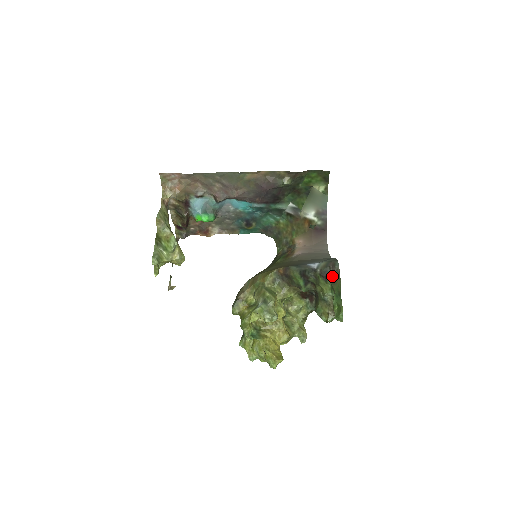
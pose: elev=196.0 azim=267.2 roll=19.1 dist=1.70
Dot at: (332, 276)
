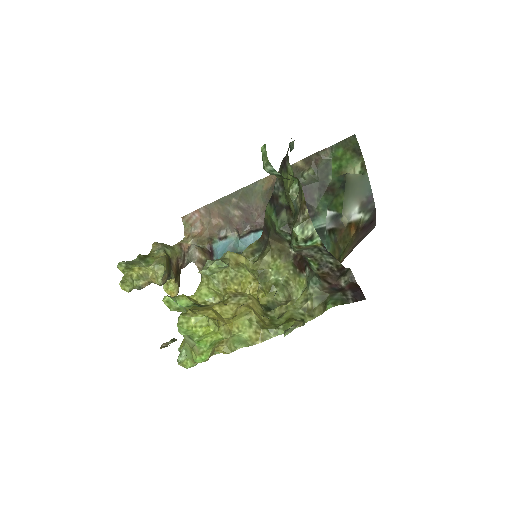
Dot at: occluded
